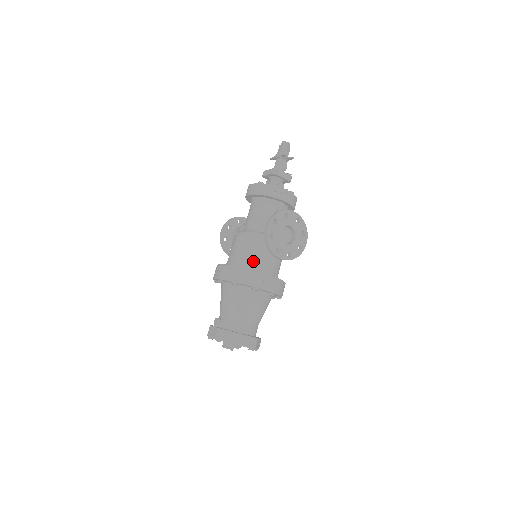
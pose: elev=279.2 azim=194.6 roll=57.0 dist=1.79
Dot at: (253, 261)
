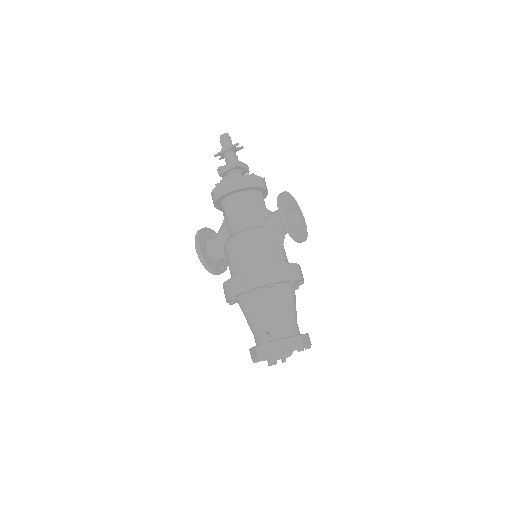
Dot at: (272, 256)
